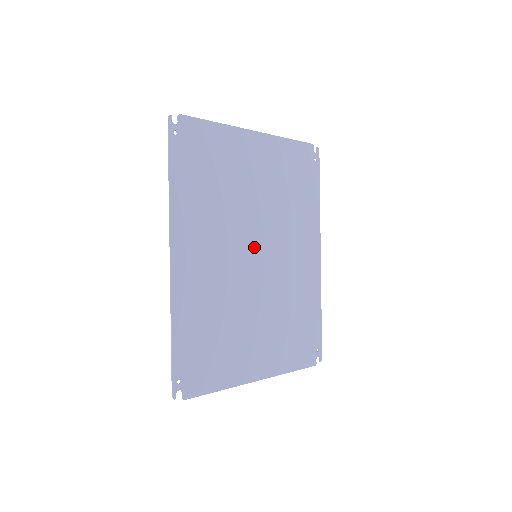
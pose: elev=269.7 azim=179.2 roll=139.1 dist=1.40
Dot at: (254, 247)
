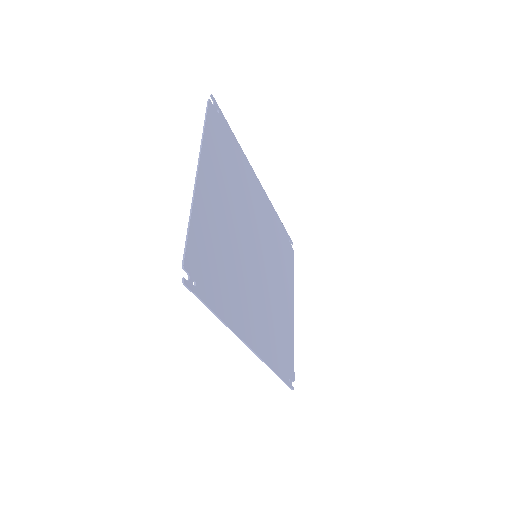
Dot at: (253, 253)
